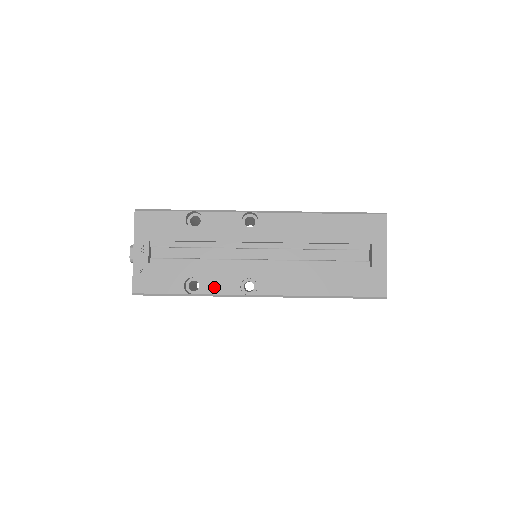
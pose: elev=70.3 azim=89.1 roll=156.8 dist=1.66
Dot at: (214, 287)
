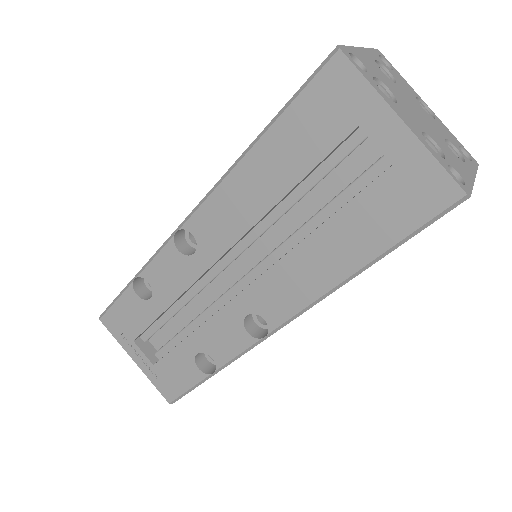
Dot at: (224, 351)
